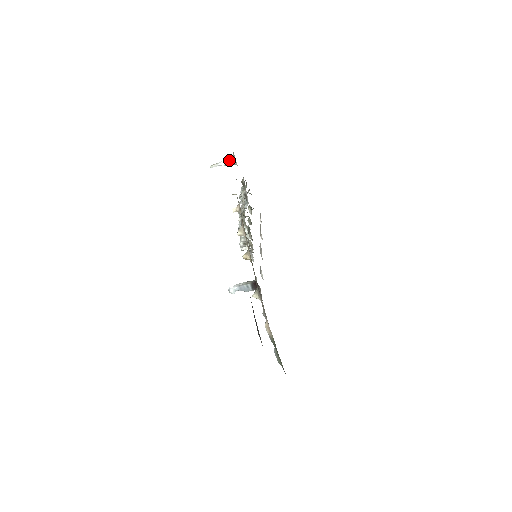
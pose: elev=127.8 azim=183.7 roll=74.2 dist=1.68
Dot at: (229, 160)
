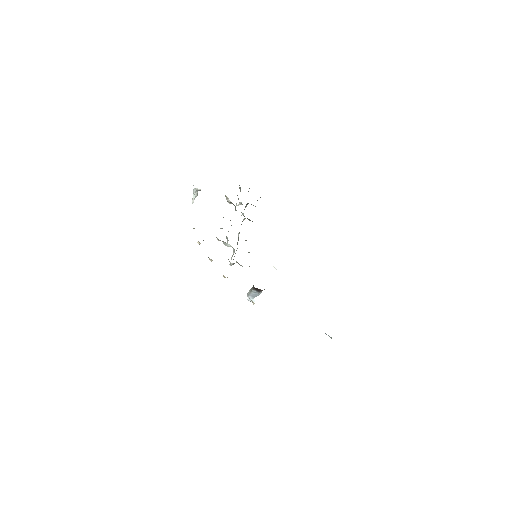
Dot at: (194, 191)
